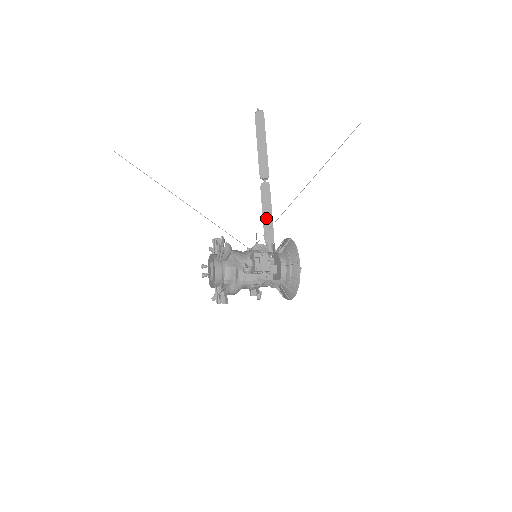
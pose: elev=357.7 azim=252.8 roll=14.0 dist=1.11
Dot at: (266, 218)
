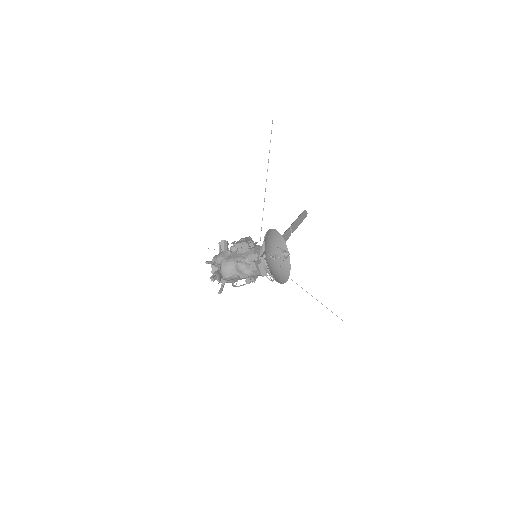
Dot at: occluded
